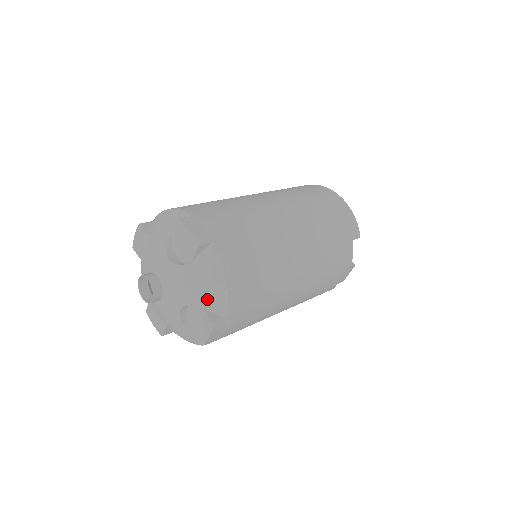
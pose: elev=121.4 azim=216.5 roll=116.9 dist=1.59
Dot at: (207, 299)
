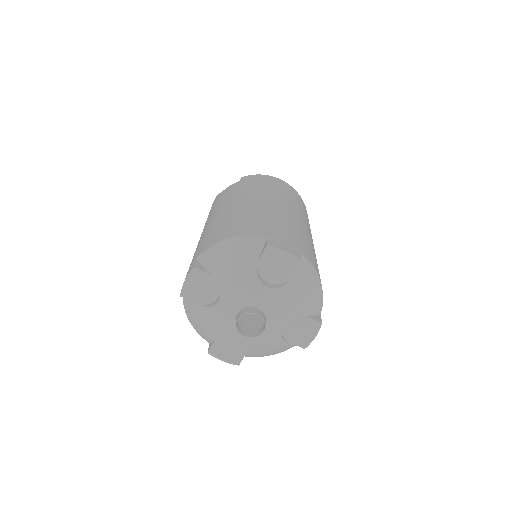
Dot at: (309, 306)
